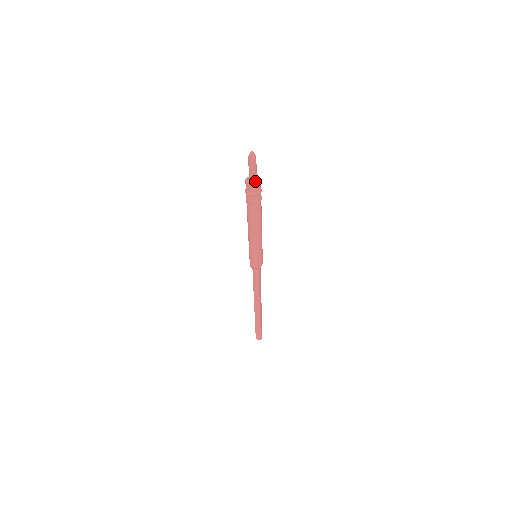
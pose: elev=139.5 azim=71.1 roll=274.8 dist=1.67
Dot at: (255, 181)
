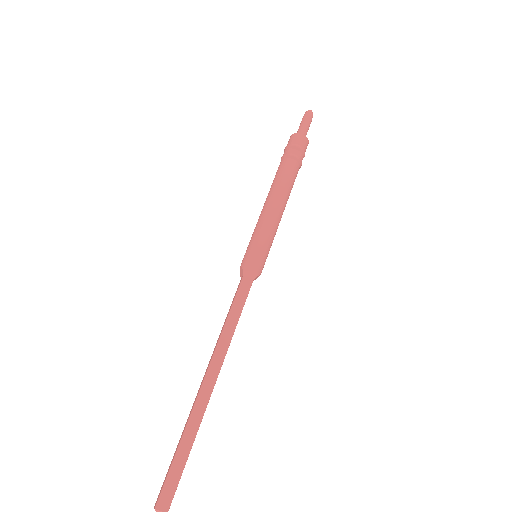
Dot at: (298, 136)
